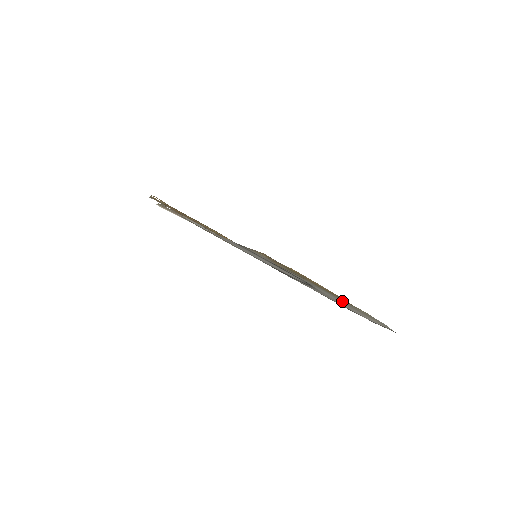
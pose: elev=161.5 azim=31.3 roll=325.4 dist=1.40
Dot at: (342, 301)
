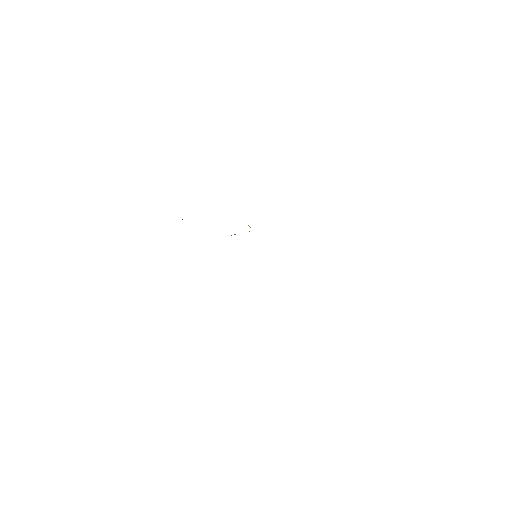
Dot at: occluded
